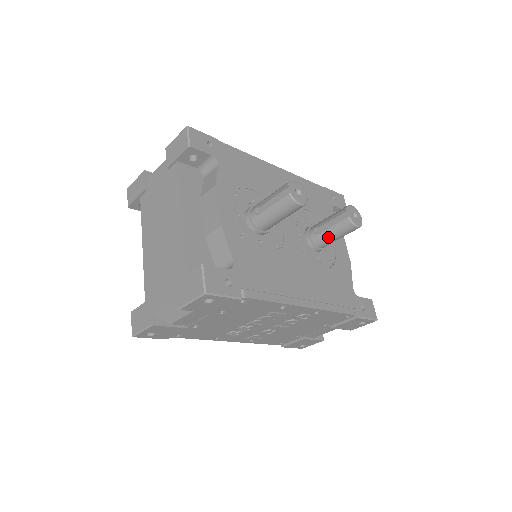
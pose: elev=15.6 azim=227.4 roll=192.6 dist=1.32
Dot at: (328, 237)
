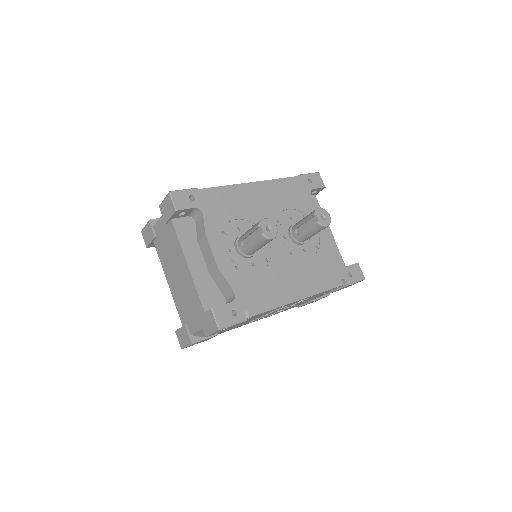
Dot at: (307, 236)
